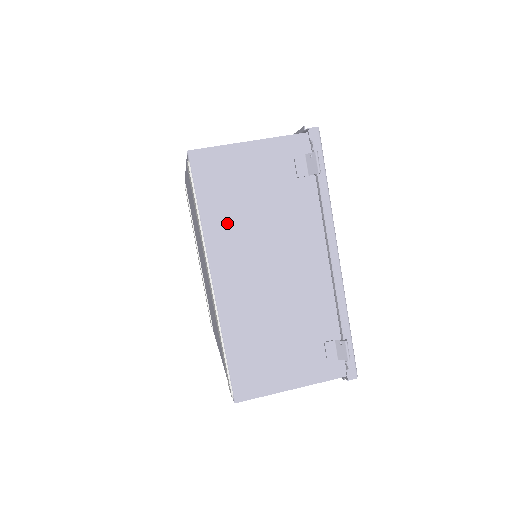
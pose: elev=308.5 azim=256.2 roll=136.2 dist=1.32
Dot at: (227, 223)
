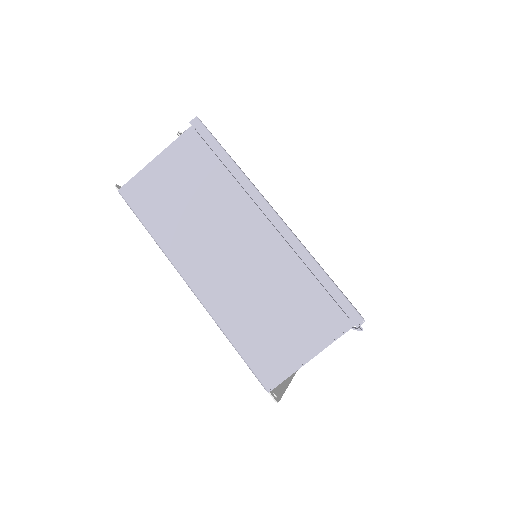
Dot at: occluded
